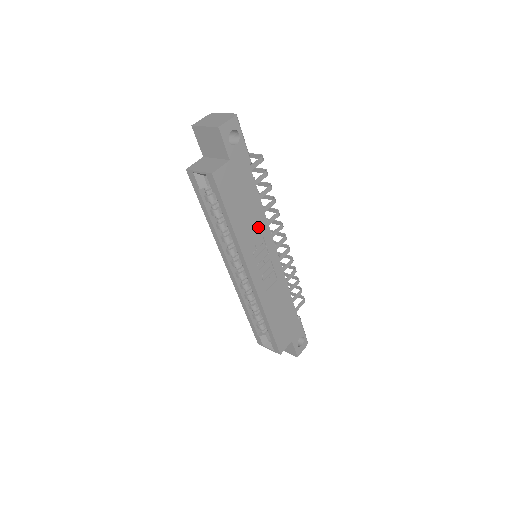
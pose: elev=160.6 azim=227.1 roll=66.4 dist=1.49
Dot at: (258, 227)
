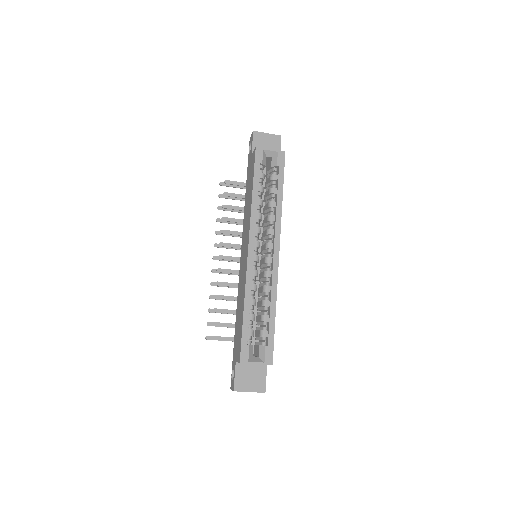
Dot at: occluded
